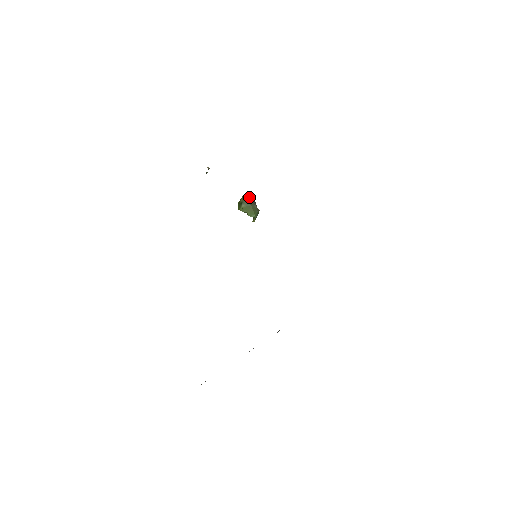
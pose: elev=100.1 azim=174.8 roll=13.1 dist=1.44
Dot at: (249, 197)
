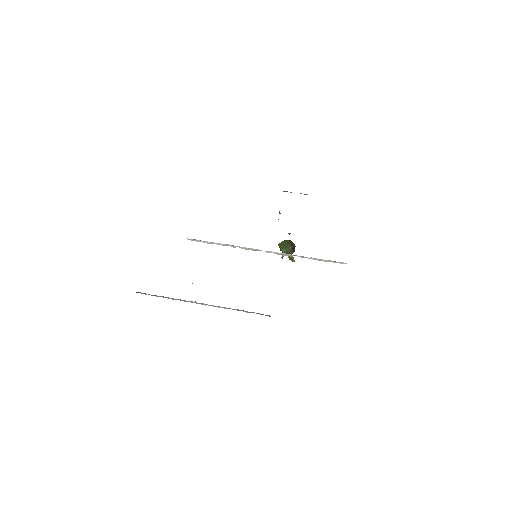
Dot at: (291, 242)
